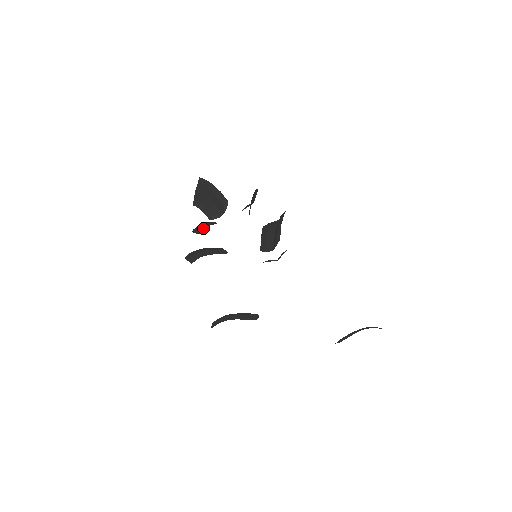
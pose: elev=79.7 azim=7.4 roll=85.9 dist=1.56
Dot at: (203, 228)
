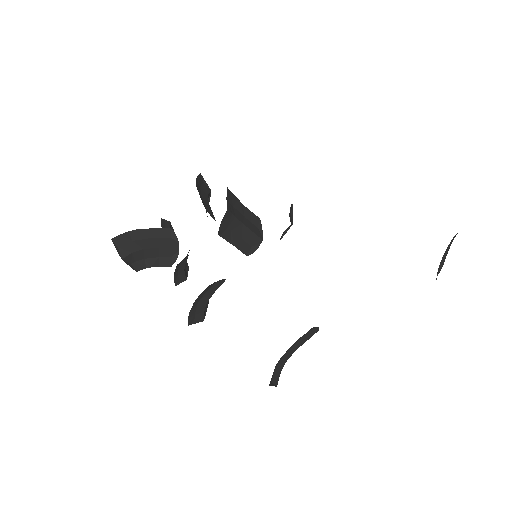
Dot at: (183, 271)
